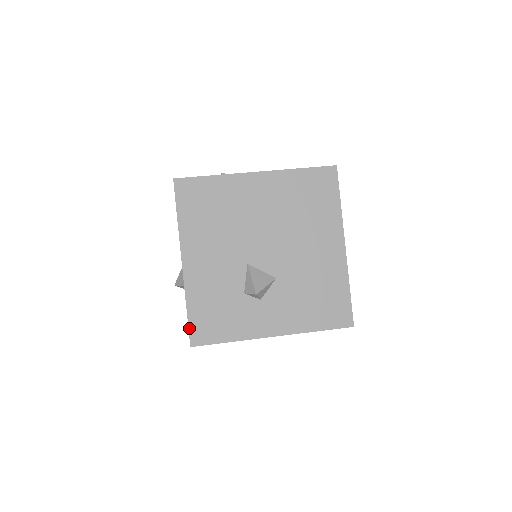
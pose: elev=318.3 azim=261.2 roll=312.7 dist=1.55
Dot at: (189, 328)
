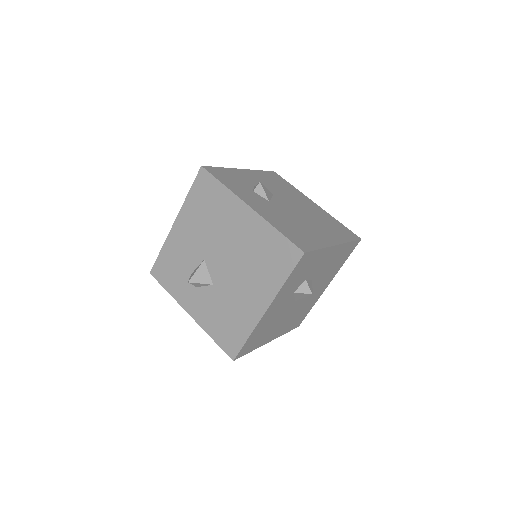
Dot at: (155, 263)
